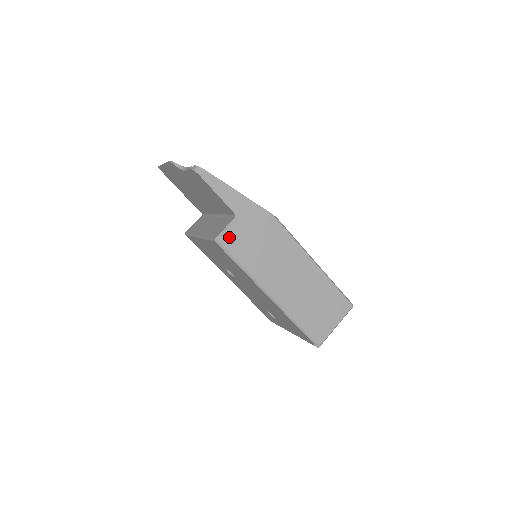
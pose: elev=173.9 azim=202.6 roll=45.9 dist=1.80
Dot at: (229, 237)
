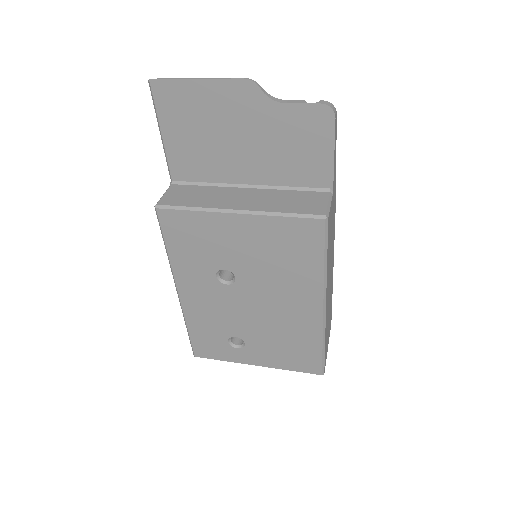
Dot at: occluded
